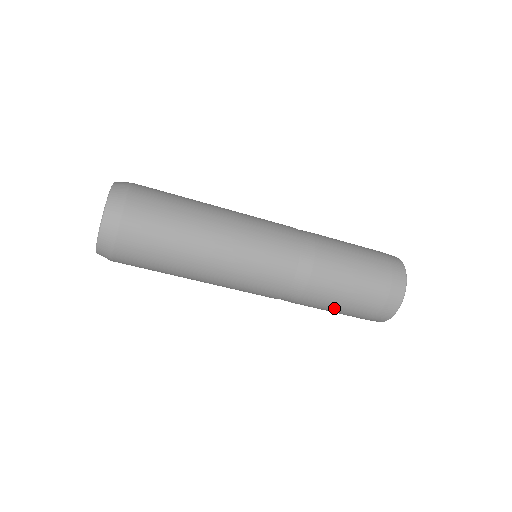
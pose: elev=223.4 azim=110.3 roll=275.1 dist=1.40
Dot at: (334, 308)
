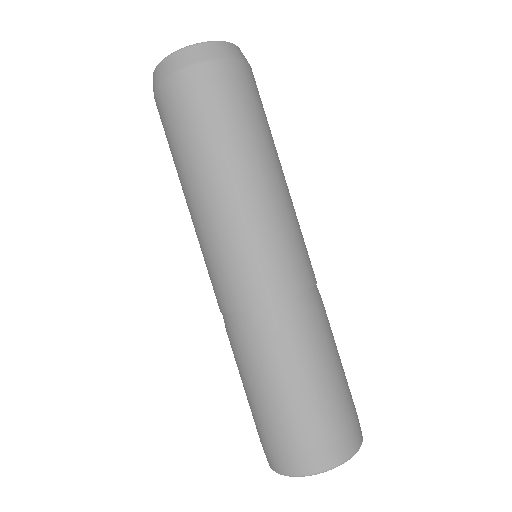
Dot at: (281, 386)
